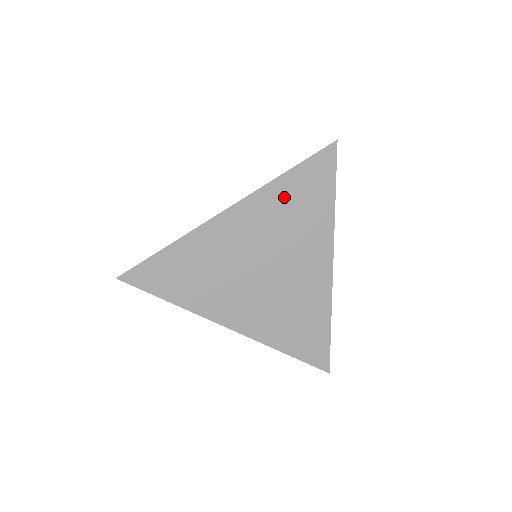
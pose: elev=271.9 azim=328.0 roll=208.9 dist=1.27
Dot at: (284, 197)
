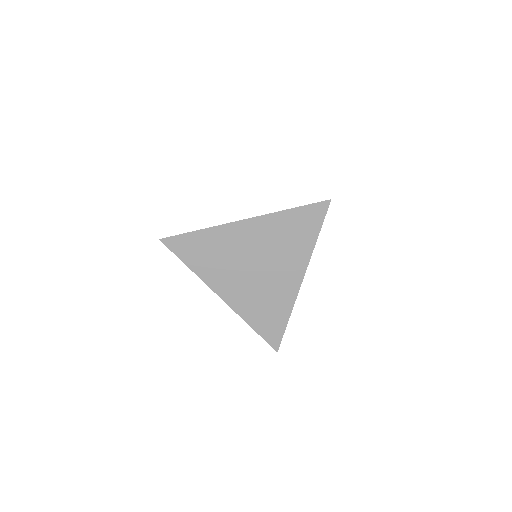
Dot at: (284, 224)
